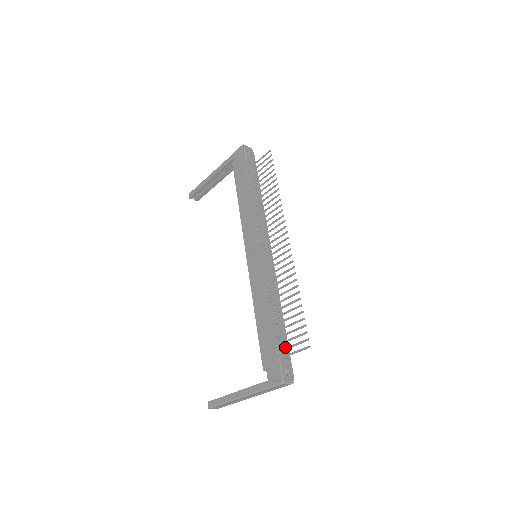
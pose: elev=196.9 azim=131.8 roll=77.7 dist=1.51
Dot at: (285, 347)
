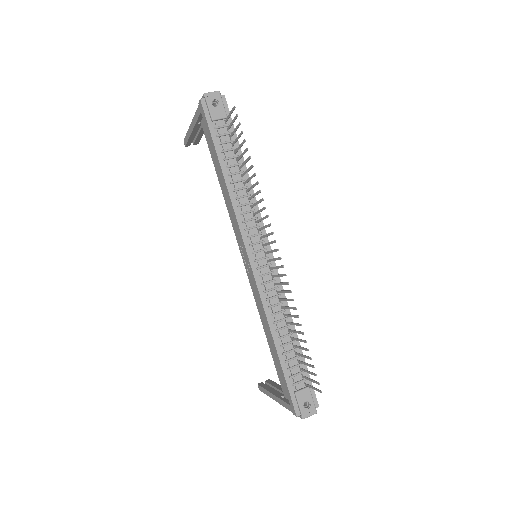
Dot at: (302, 375)
